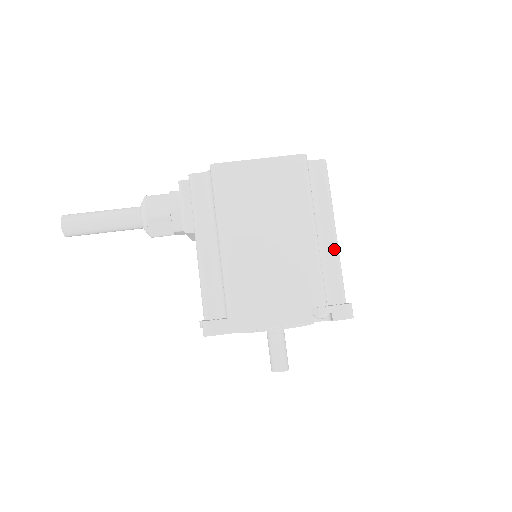
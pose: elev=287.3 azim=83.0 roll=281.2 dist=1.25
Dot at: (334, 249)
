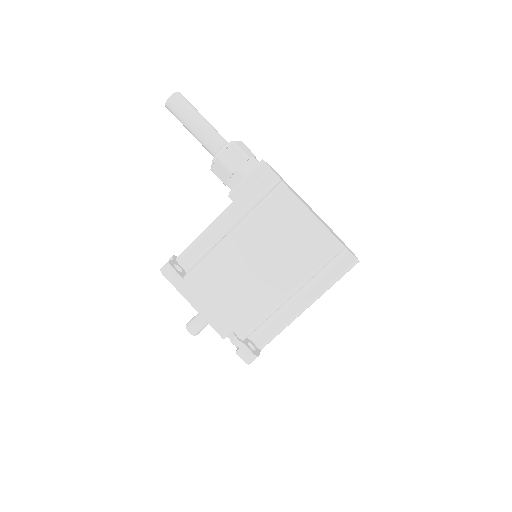
Dot at: (293, 315)
